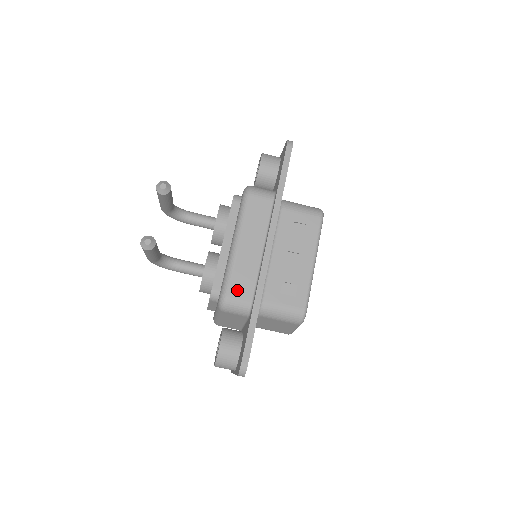
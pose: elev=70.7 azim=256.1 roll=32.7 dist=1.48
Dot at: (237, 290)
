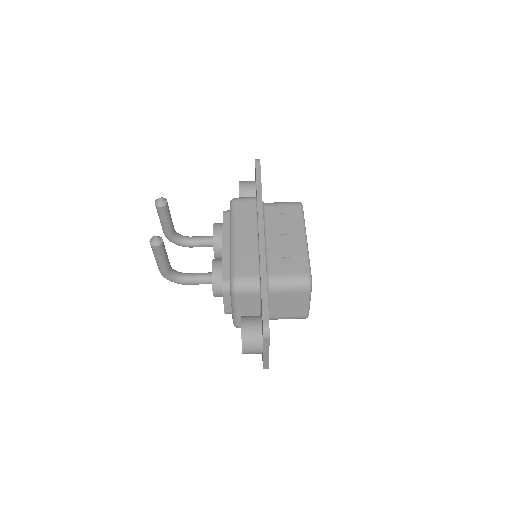
Dot at: (243, 270)
